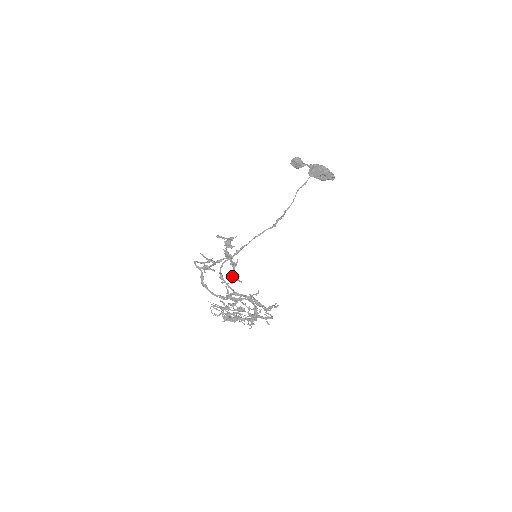
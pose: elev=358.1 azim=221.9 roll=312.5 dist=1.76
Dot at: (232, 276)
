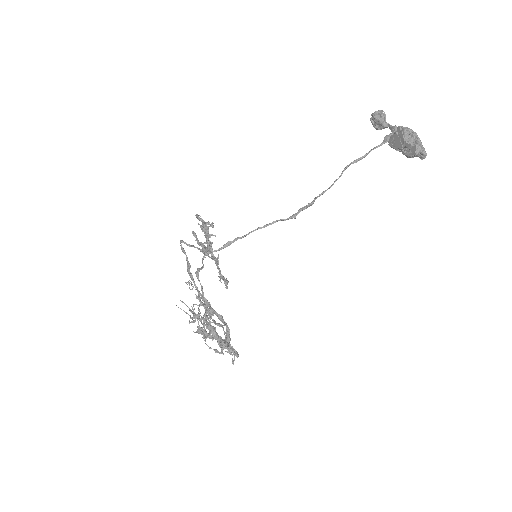
Dot at: occluded
